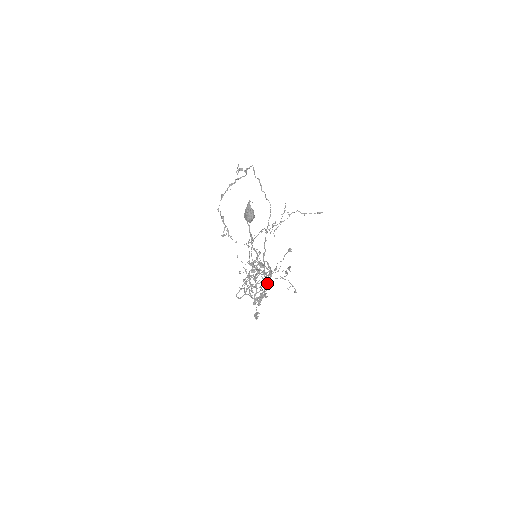
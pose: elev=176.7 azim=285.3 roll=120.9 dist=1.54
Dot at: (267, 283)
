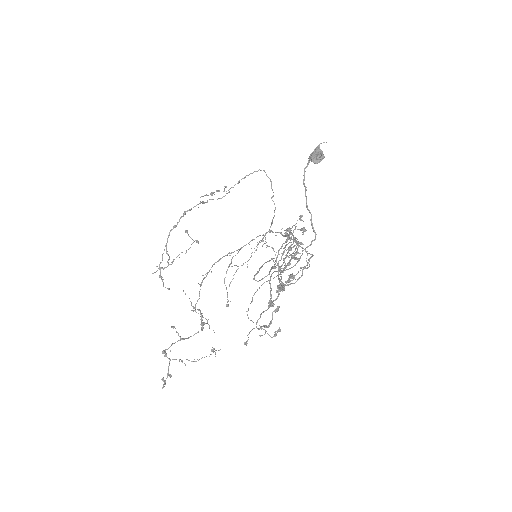
Dot at: (212, 347)
